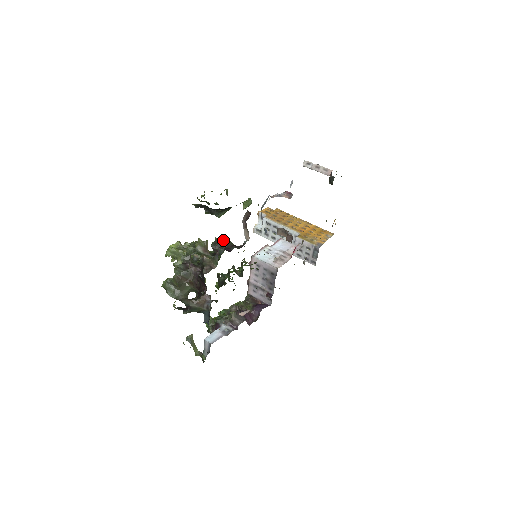
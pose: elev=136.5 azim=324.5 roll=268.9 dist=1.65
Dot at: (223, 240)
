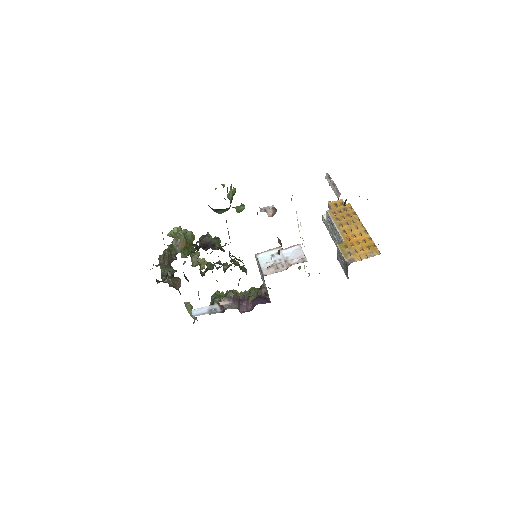
Dot at: (210, 237)
